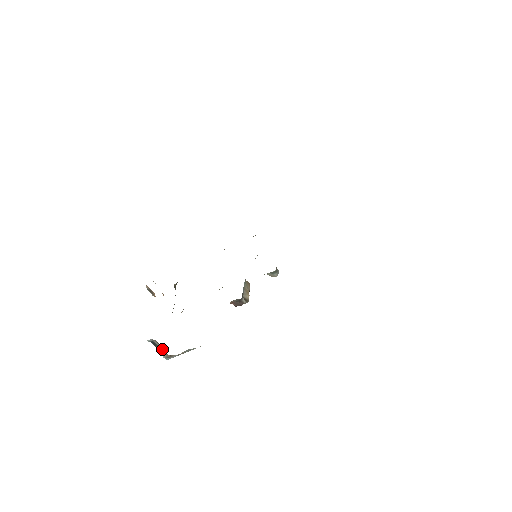
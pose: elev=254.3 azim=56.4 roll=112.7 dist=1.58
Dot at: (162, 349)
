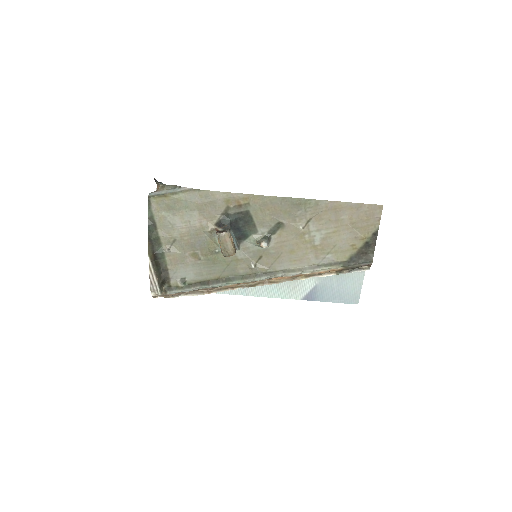
Dot at: occluded
